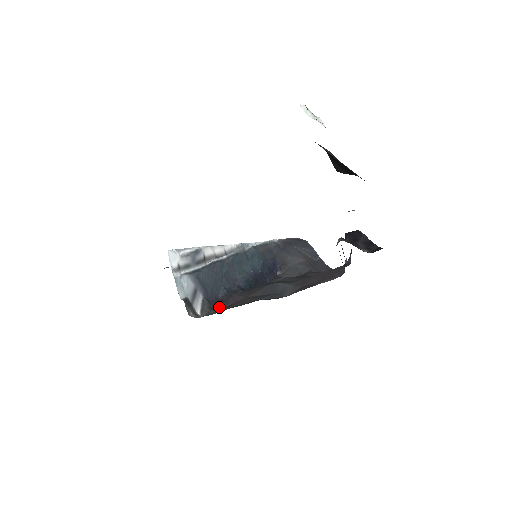
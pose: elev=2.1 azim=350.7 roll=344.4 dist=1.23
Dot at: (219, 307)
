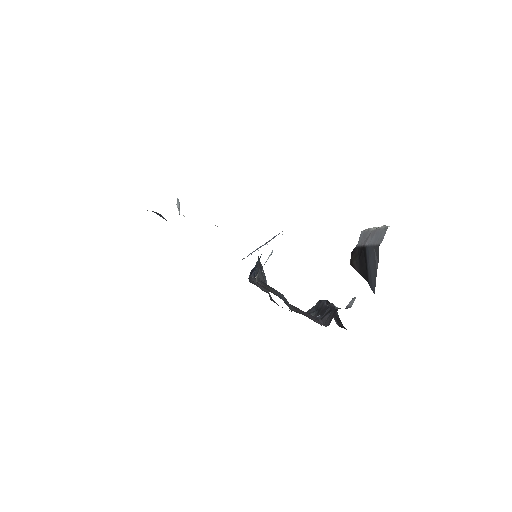
Dot at: occluded
